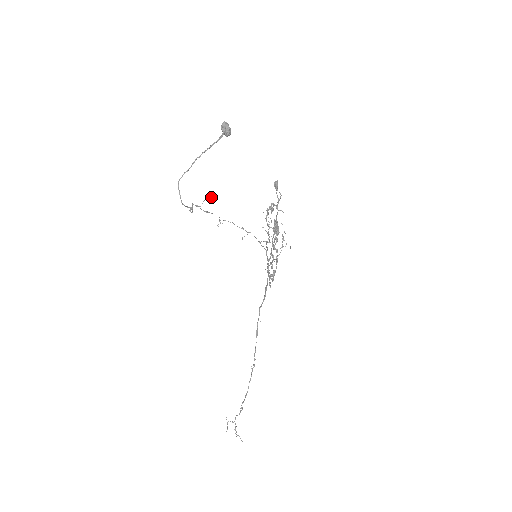
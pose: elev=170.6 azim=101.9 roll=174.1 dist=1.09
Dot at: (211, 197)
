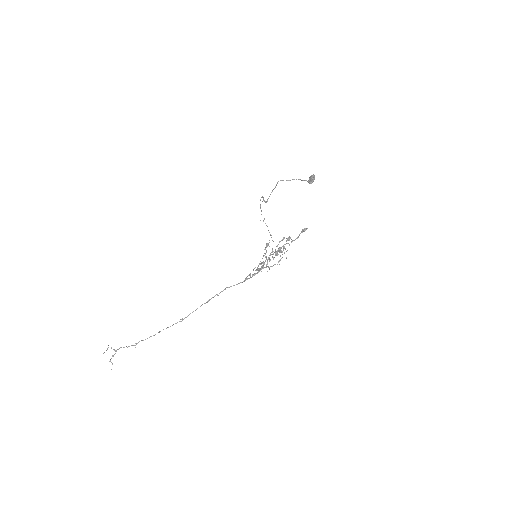
Dot at: (266, 202)
